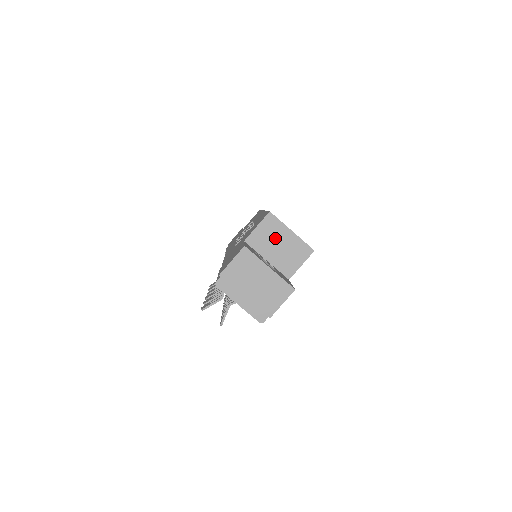
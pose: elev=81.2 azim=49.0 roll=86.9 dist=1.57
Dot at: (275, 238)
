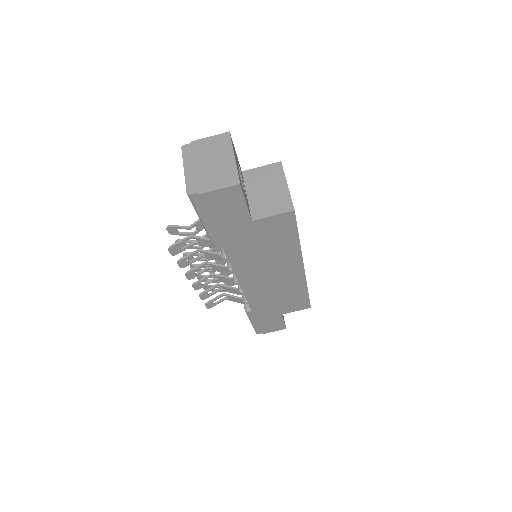
Dot at: (269, 182)
